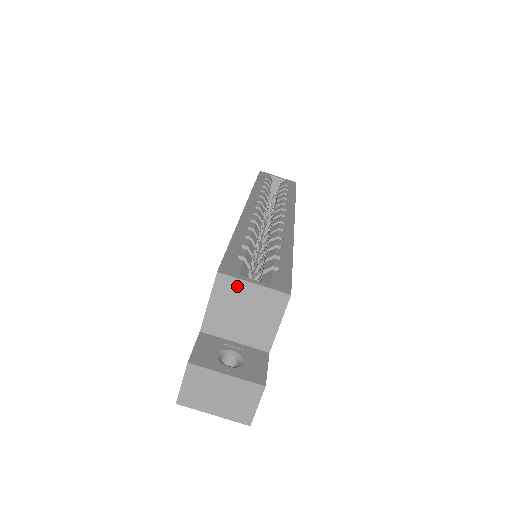
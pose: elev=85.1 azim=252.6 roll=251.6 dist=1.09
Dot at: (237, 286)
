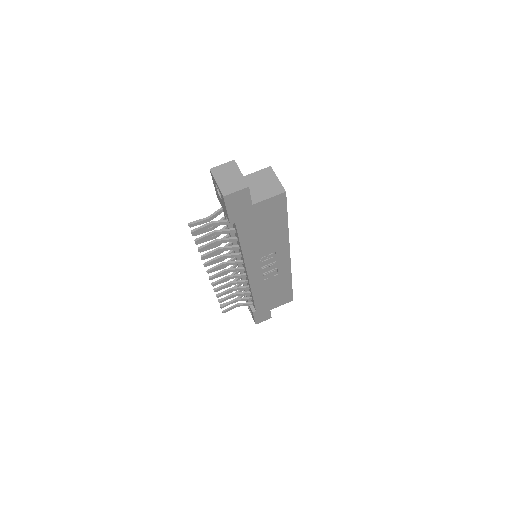
Dot at: (271, 175)
